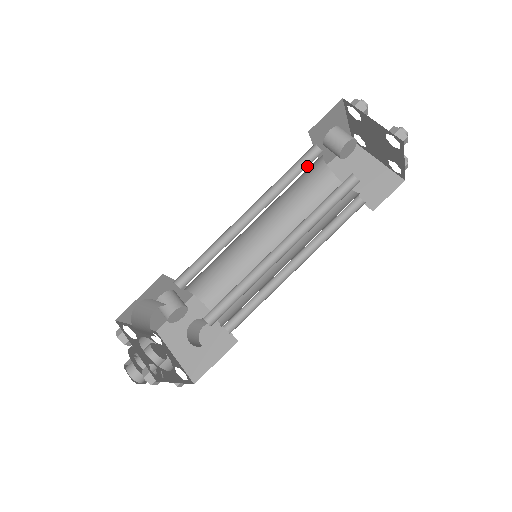
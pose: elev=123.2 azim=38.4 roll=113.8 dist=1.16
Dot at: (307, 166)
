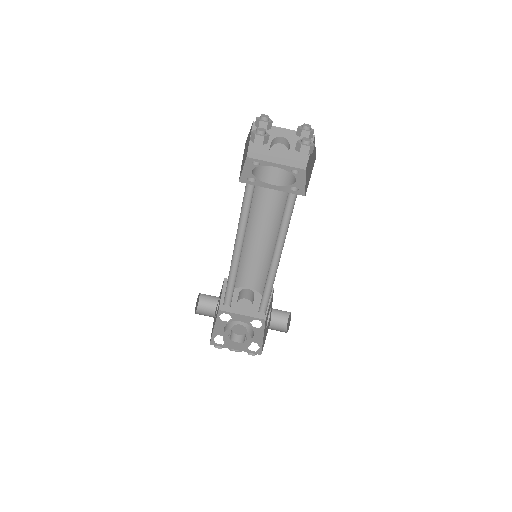
Dot at: occluded
